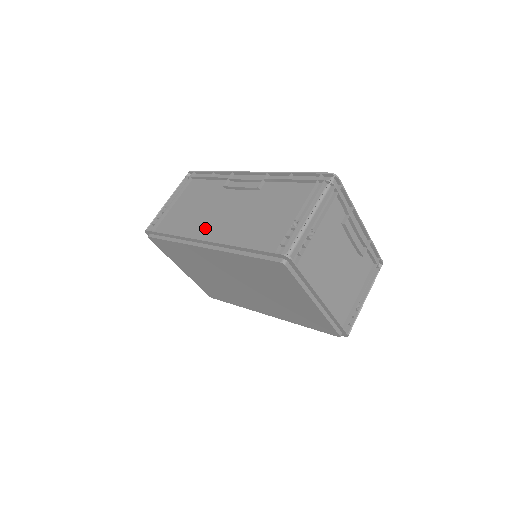
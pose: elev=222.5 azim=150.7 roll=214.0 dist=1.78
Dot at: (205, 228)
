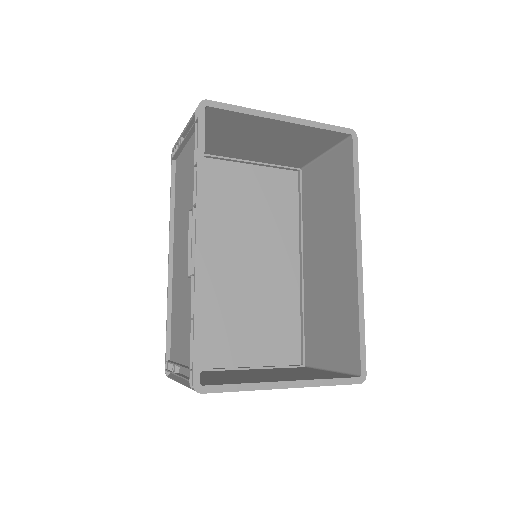
Dot at: (177, 238)
